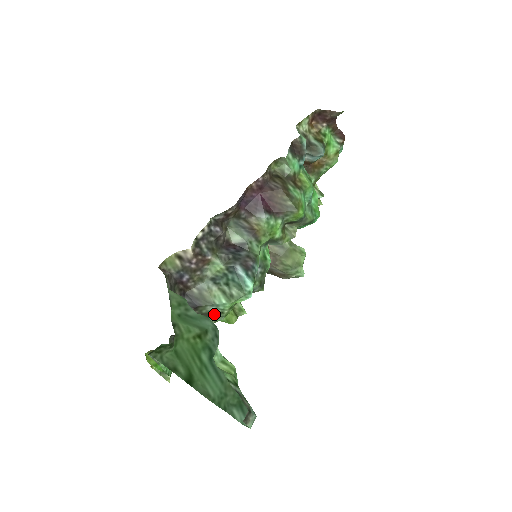
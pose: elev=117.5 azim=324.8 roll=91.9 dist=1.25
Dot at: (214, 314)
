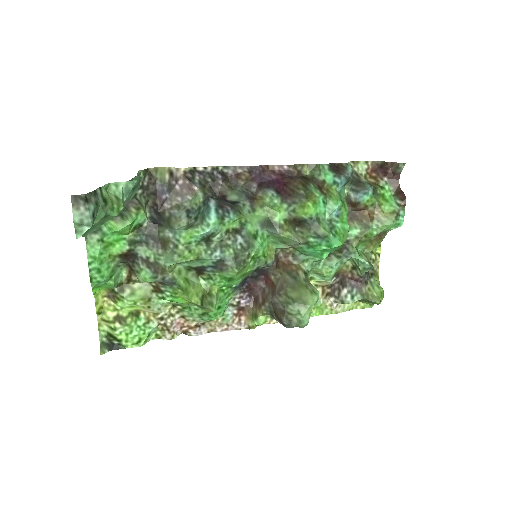
Dot at: (170, 247)
